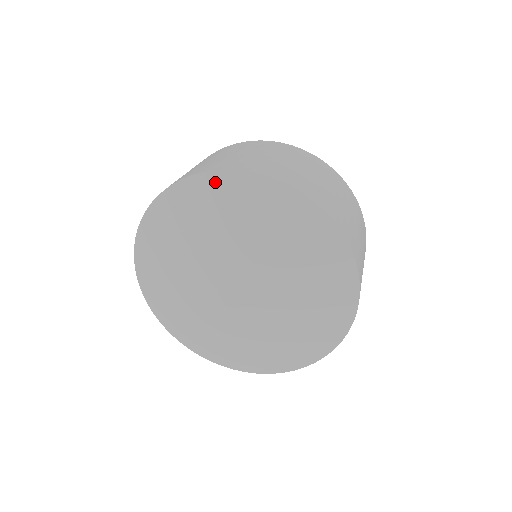
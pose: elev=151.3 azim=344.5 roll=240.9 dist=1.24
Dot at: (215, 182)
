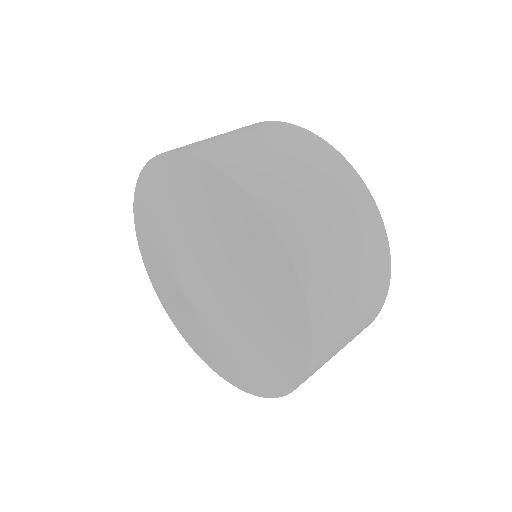
Dot at: (169, 165)
